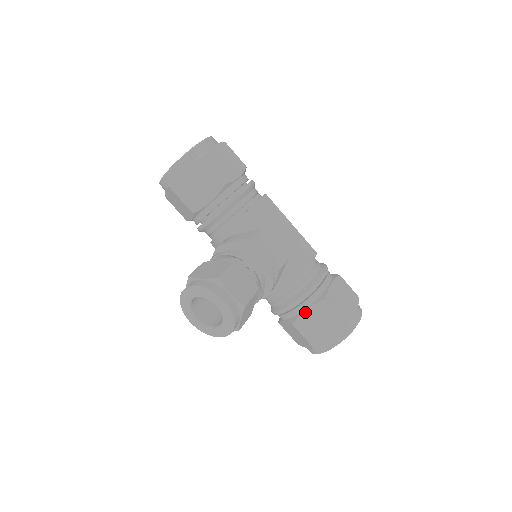
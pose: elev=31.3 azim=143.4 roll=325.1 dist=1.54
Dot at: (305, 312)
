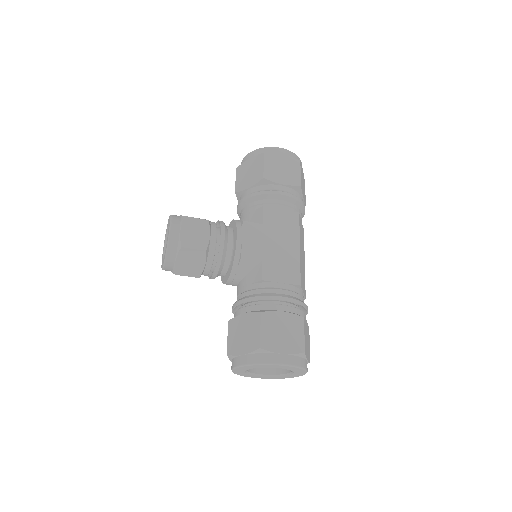
Dot at: (242, 315)
